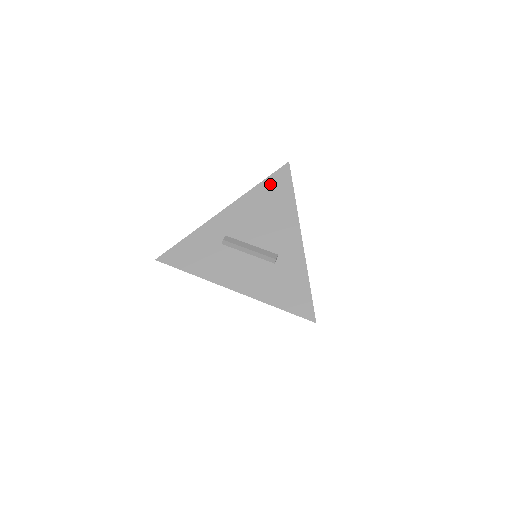
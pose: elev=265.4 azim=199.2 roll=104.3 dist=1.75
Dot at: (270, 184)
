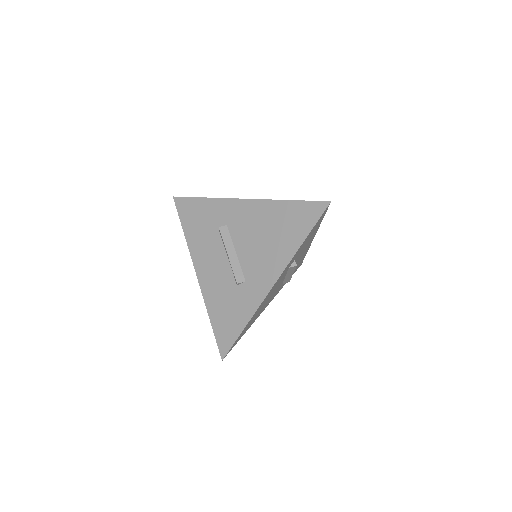
Dot at: (295, 210)
